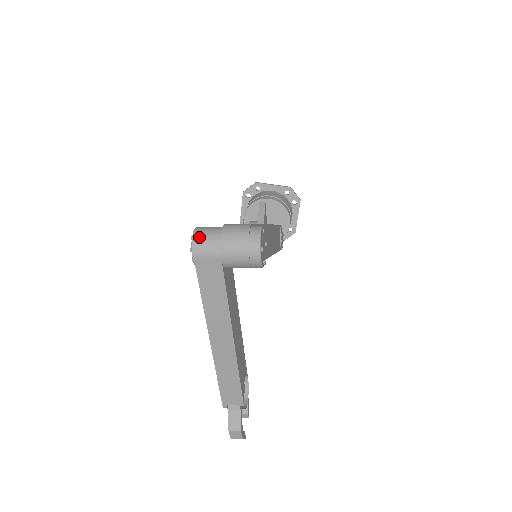
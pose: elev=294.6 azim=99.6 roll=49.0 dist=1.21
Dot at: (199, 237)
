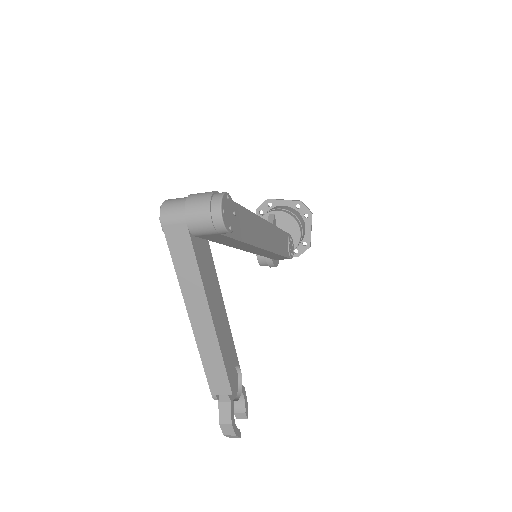
Dot at: (167, 205)
